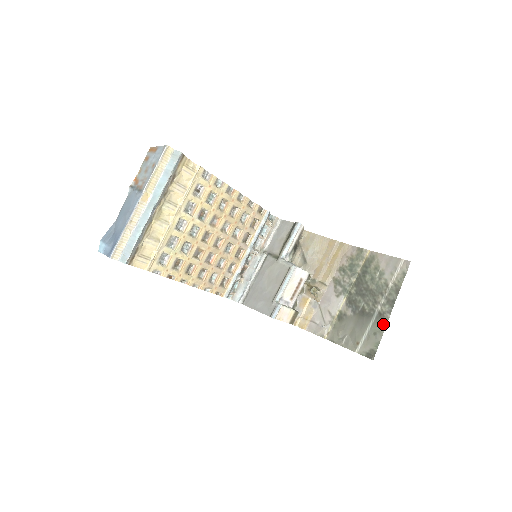
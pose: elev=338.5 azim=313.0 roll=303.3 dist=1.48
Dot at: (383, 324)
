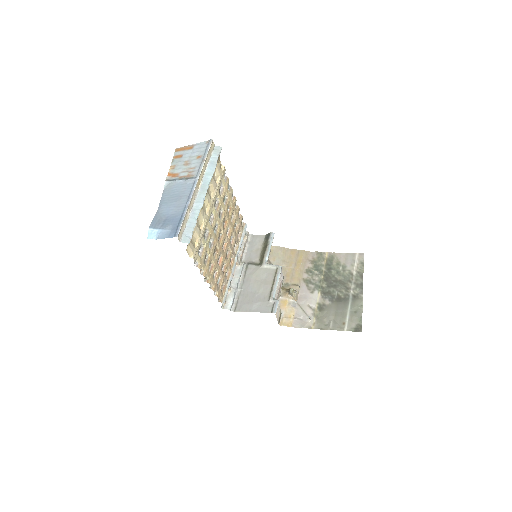
Dot at: (360, 303)
